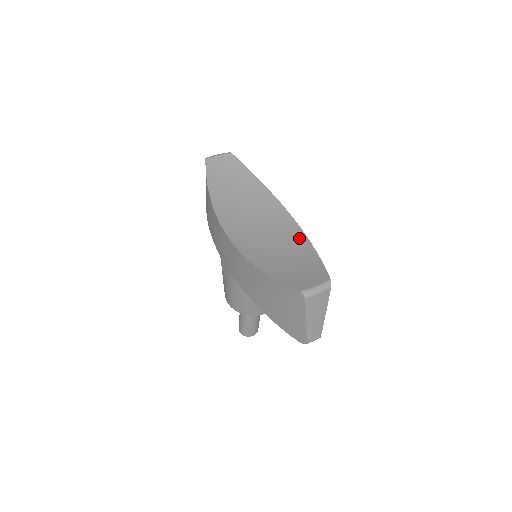
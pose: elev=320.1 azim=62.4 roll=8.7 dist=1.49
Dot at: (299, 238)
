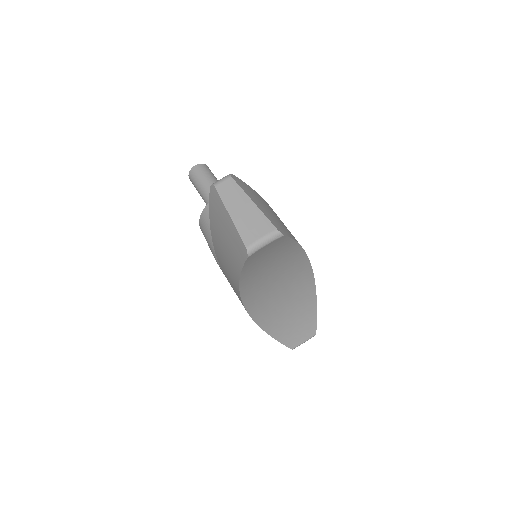
Dot at: (309, 293)
